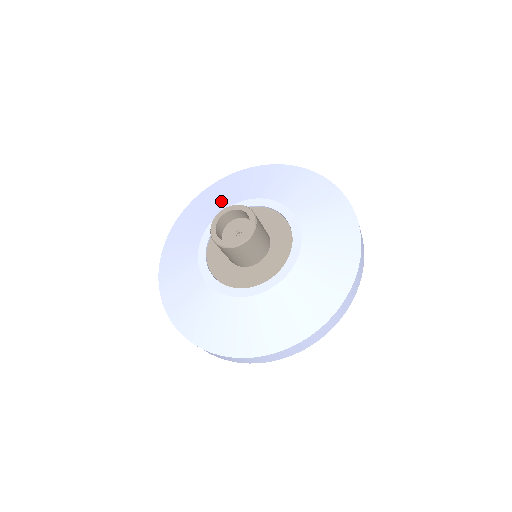
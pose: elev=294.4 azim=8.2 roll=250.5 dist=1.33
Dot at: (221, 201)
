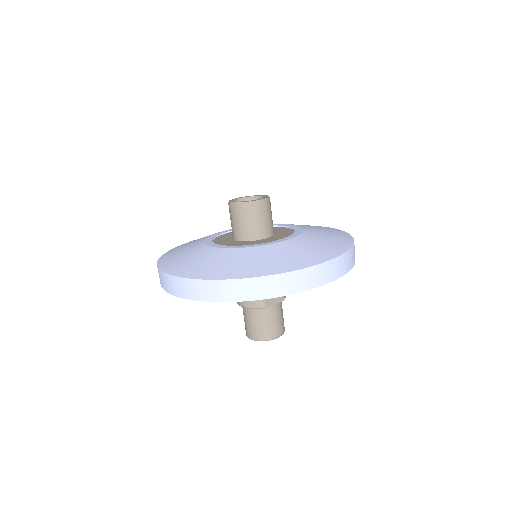
Dot at: (195, 241)
